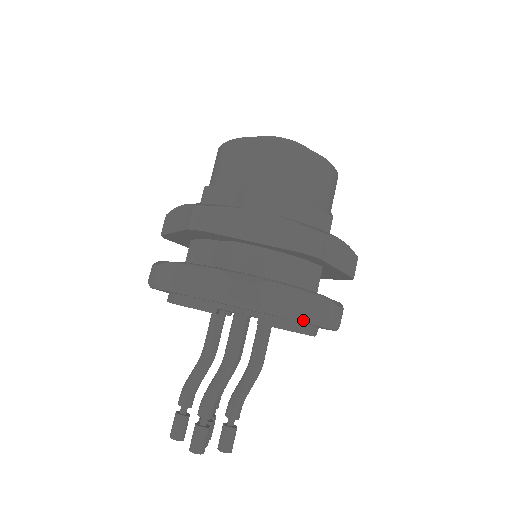
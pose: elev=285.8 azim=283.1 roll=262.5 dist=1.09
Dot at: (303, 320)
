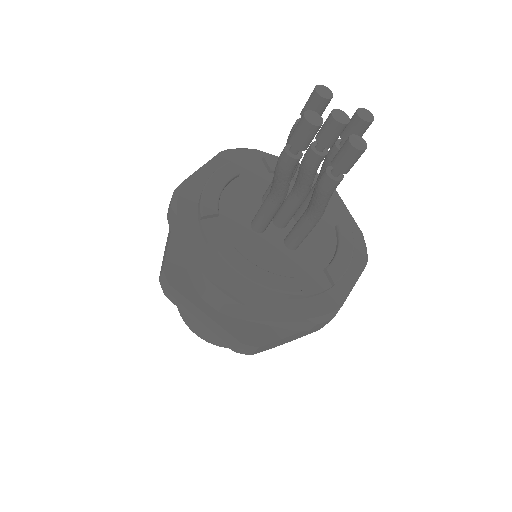
Dot at: occluded
